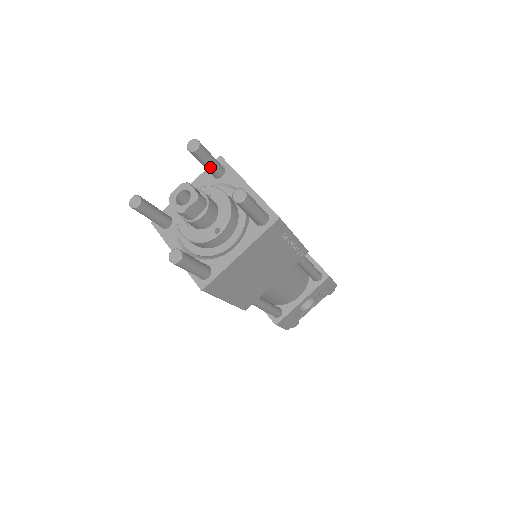
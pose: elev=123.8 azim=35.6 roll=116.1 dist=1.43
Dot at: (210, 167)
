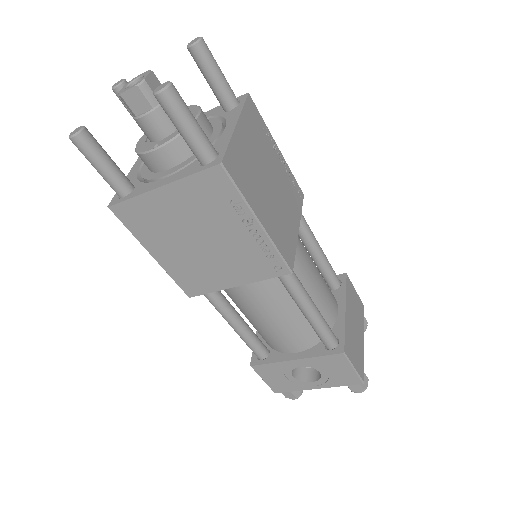
Dot at: (213, 87)
